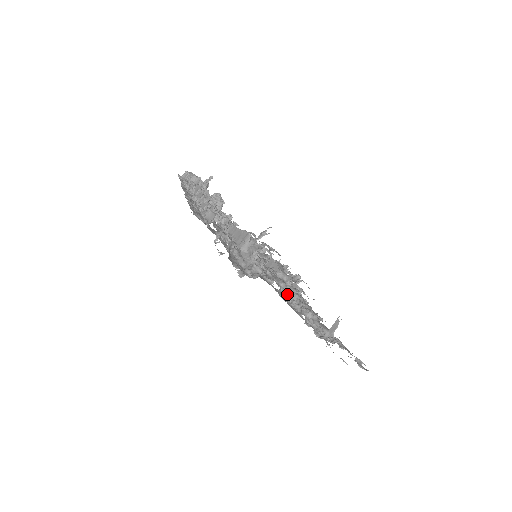
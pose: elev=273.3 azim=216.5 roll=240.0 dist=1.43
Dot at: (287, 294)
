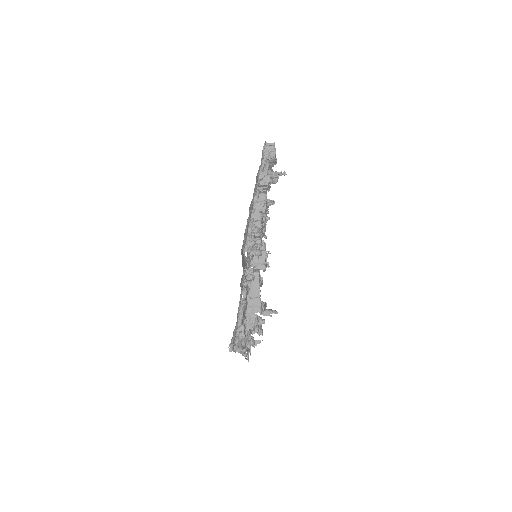
Dot at: occluded
